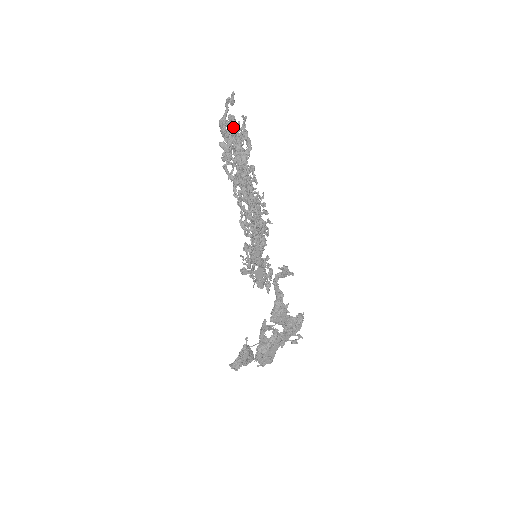
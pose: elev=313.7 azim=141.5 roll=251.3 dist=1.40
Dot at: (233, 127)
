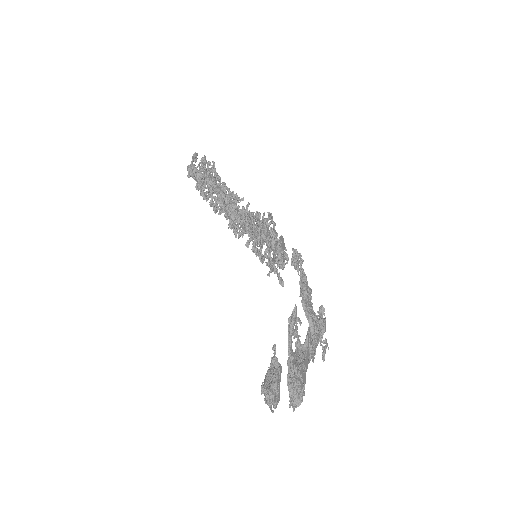
Dot at: (209, 163)
